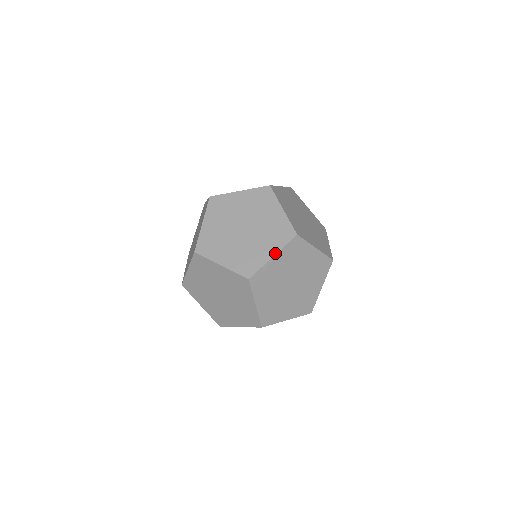
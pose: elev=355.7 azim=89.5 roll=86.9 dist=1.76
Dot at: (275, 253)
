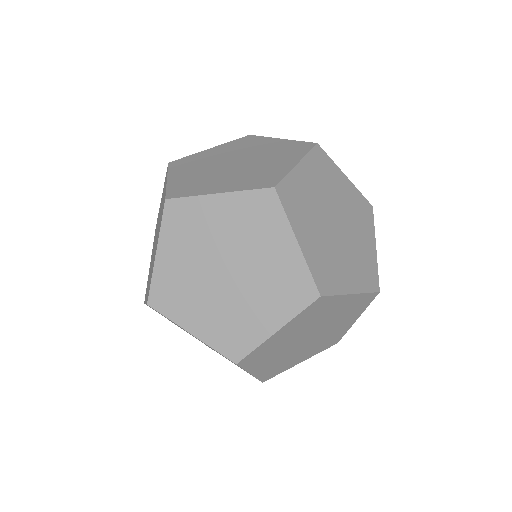
Dot at: (280, 326)
